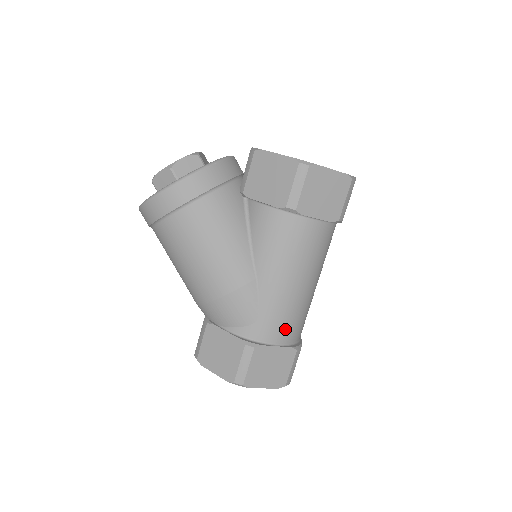
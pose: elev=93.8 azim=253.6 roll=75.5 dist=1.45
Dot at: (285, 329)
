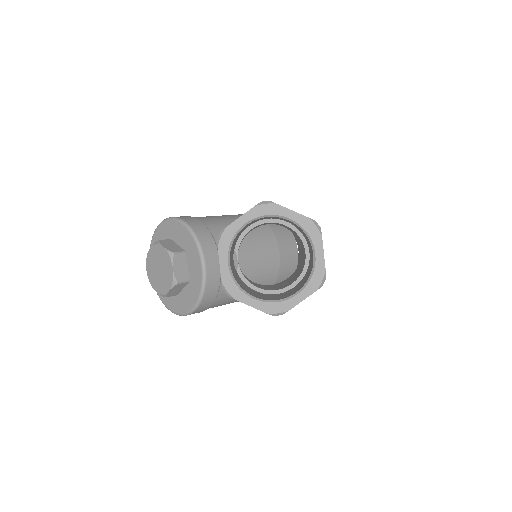
Dot at: occluded
